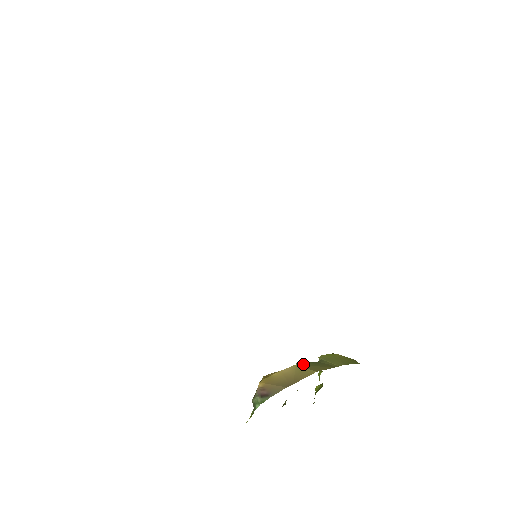
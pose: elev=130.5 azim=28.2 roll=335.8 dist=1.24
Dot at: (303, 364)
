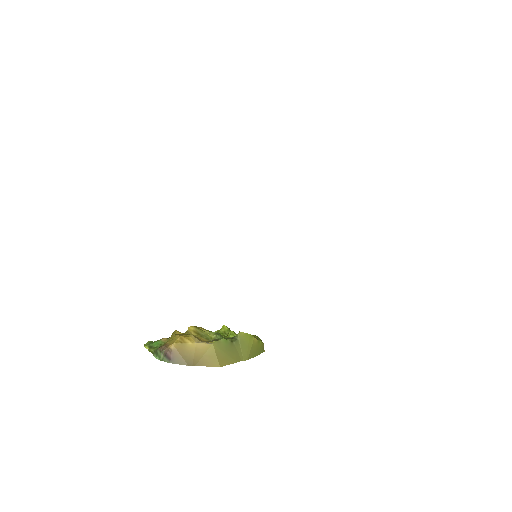
Dot at: (218, 346)
